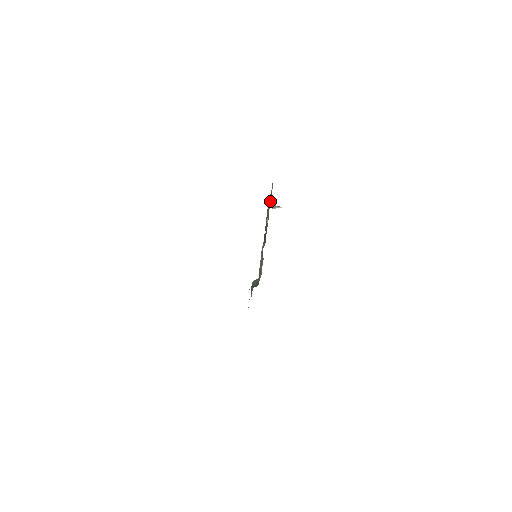
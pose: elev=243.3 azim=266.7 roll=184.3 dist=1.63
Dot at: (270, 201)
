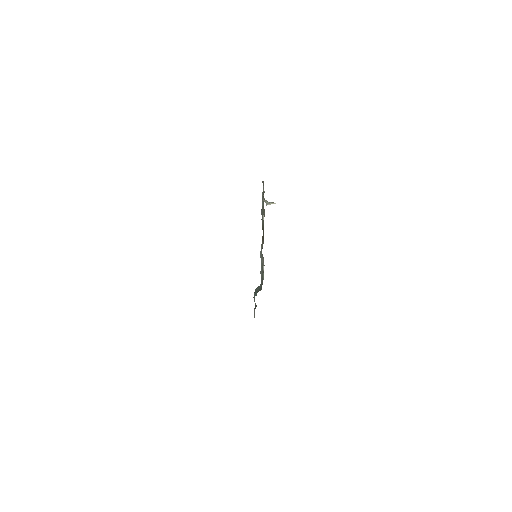
Dot at: occluded
